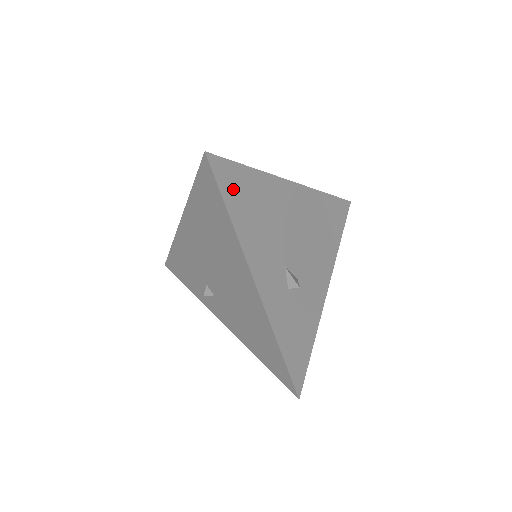
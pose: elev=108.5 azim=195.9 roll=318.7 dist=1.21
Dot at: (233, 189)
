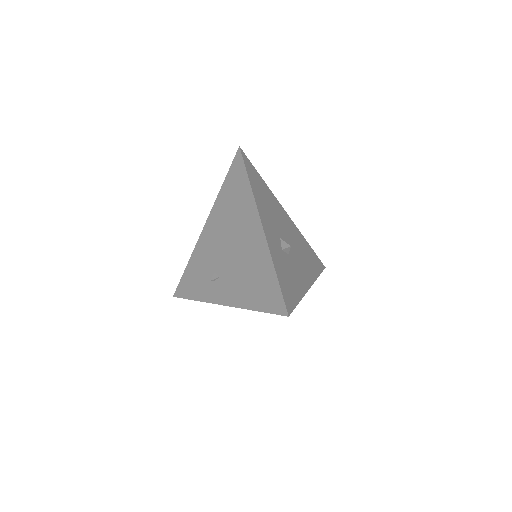
Dot at: (252, 174)
